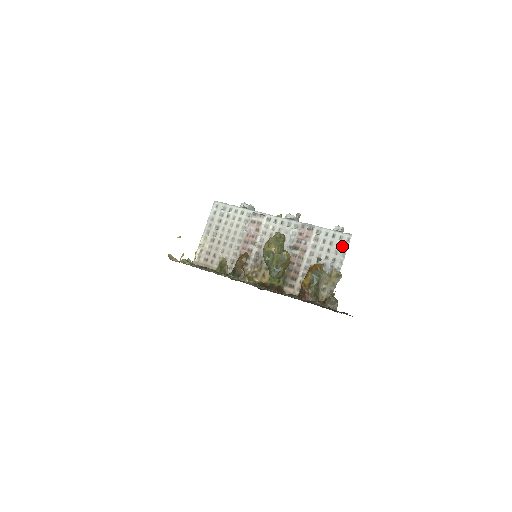
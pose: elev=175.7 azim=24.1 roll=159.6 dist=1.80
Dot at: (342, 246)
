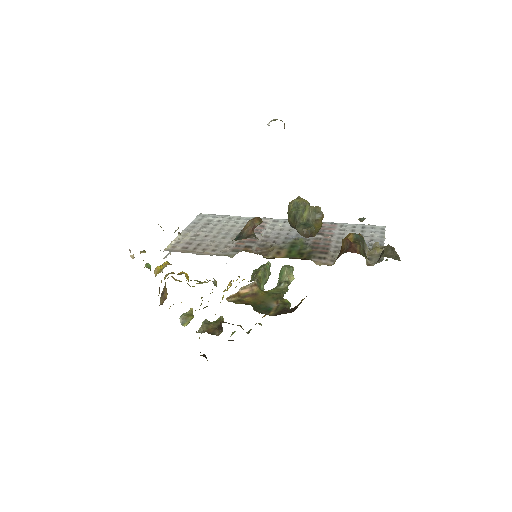
Dot at: (378, 232)
